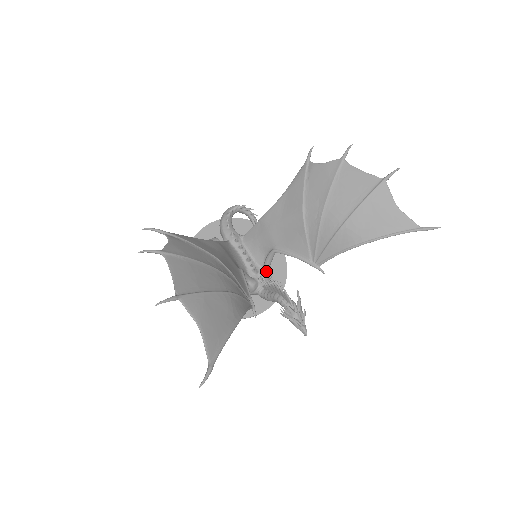
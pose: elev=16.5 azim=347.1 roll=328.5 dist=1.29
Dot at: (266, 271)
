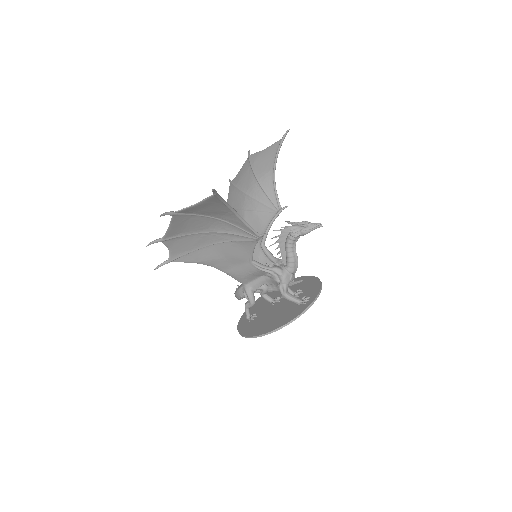
Dot at: (276, 261)
